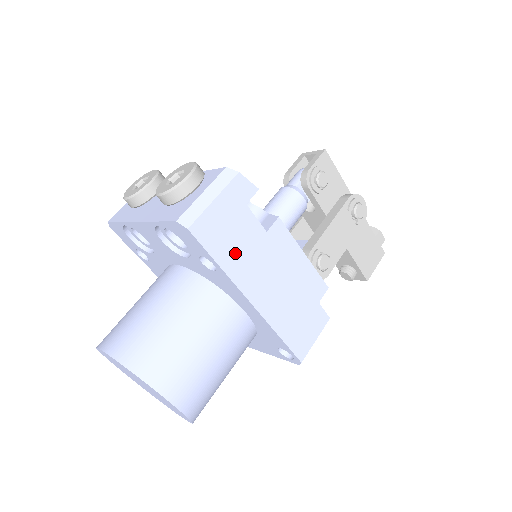
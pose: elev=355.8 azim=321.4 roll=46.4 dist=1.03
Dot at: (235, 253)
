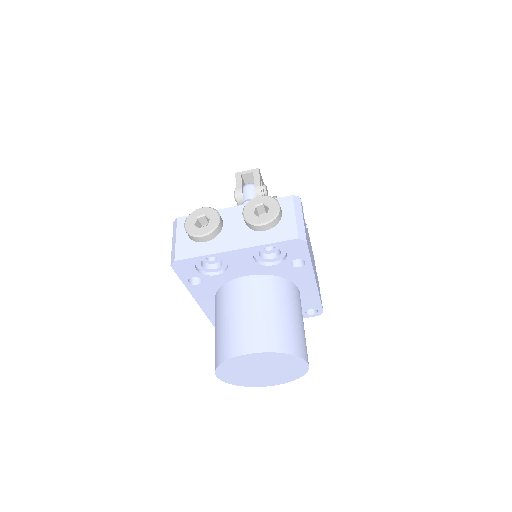
Dot at: occluded
